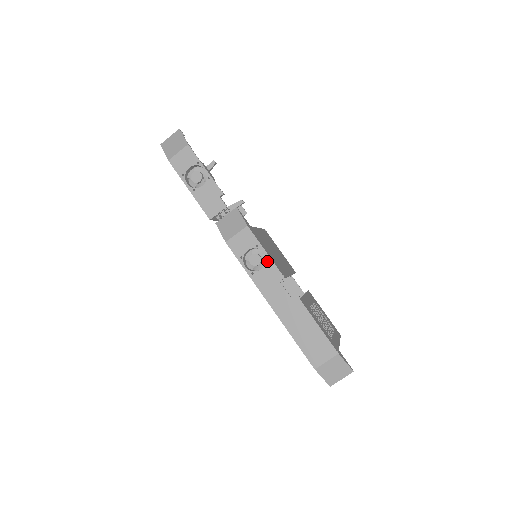
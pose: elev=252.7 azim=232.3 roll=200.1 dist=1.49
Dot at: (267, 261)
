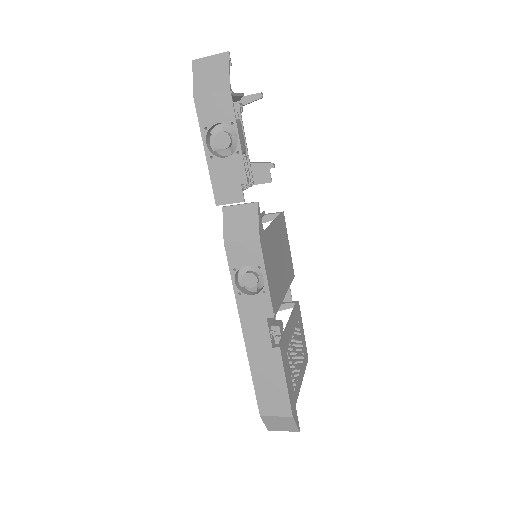
Dot at: (263, 289)
